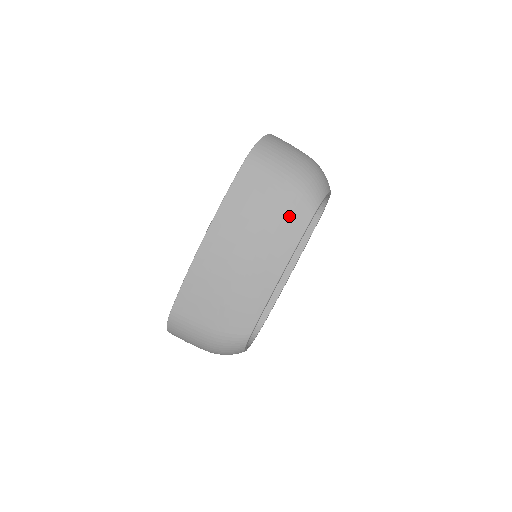
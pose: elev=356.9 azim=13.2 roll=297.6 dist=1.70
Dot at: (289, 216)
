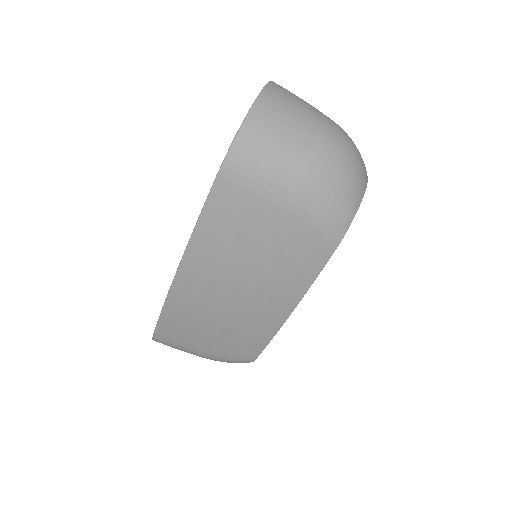
Dot at: (298, 252)
